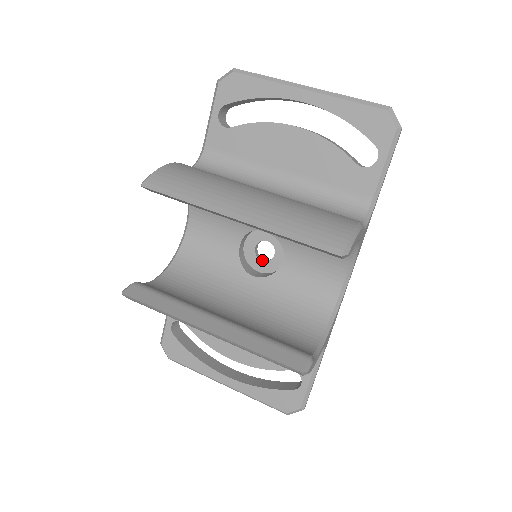
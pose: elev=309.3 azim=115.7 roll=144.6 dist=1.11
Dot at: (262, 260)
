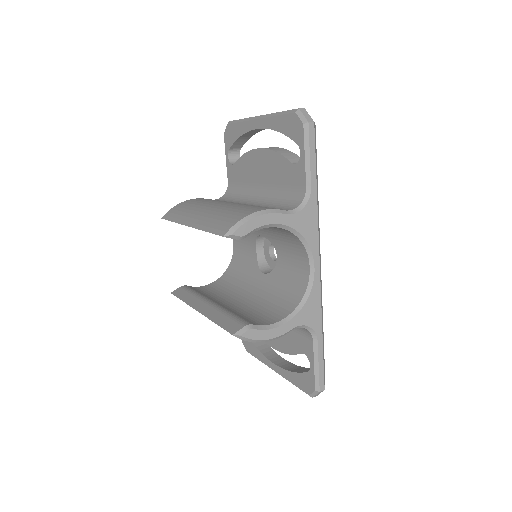
Dot at: (274, 260)
